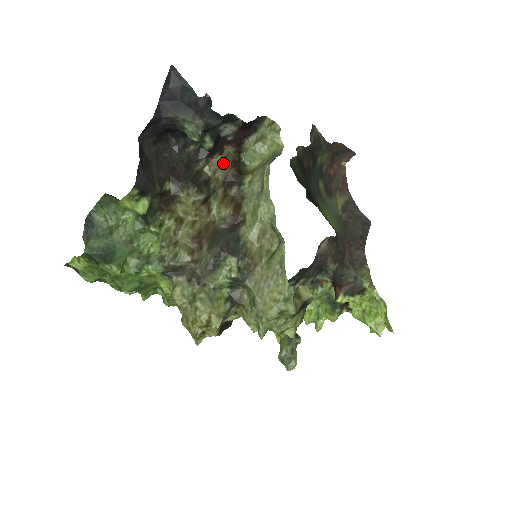
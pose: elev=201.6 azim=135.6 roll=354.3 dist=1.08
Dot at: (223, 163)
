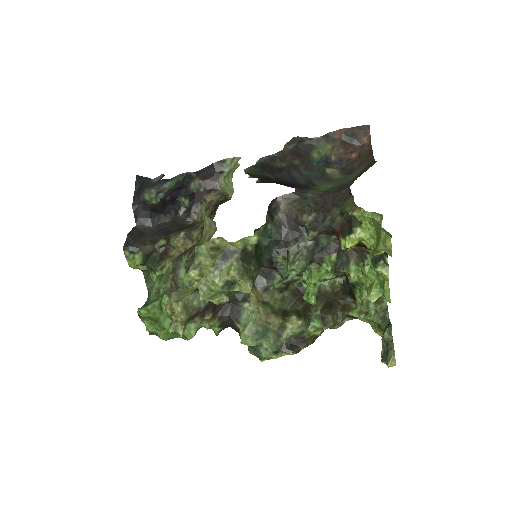
Dot at: (207, 208)
